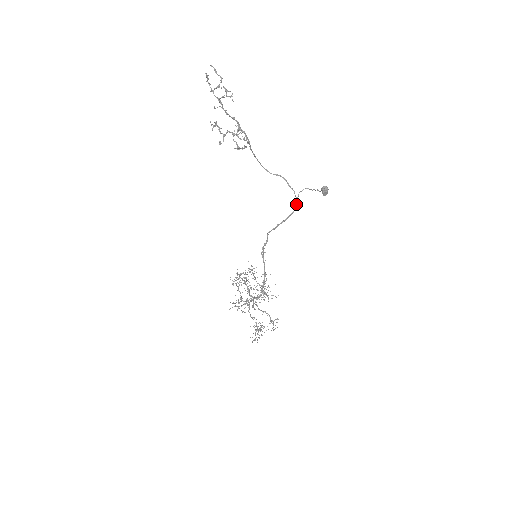
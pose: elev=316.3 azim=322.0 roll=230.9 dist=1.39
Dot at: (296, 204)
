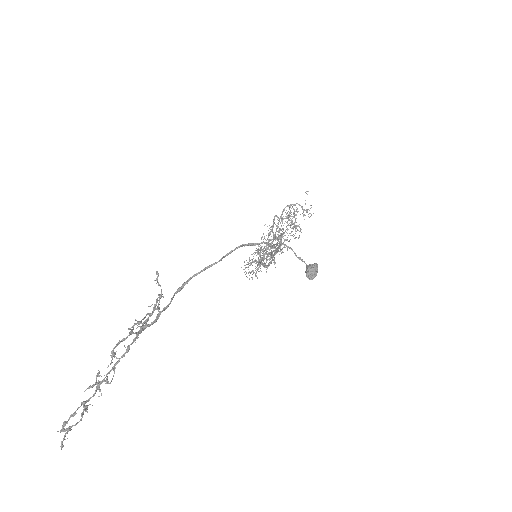
Dot at: (275, 251)
